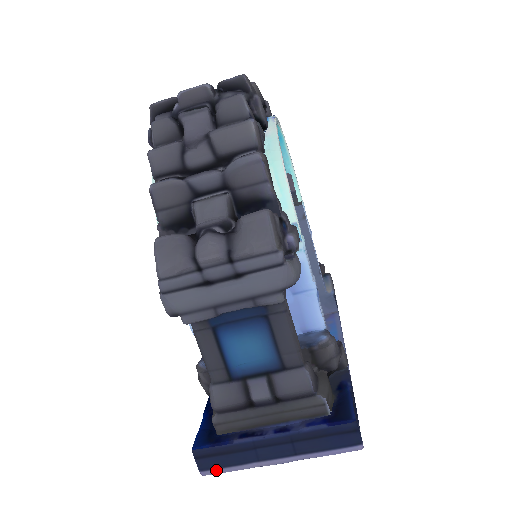
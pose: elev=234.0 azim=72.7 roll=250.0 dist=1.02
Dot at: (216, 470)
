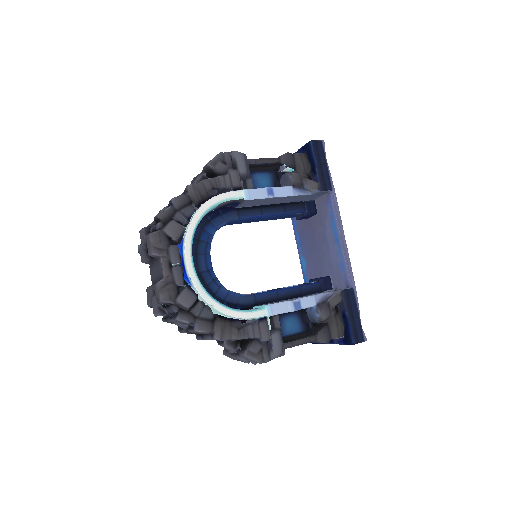
Dot at: occluded
